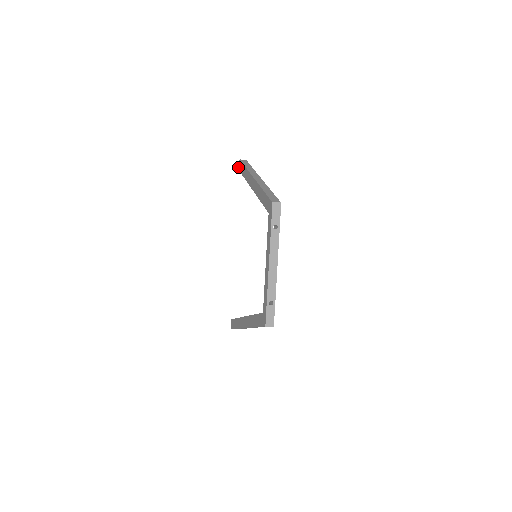
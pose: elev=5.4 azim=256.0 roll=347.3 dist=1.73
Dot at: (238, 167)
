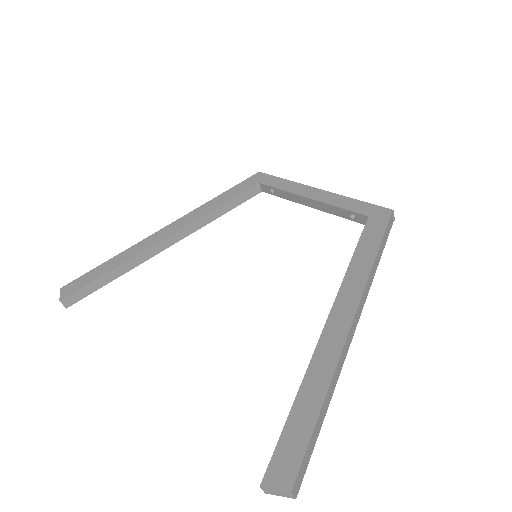
Dot at: (59, 298)
